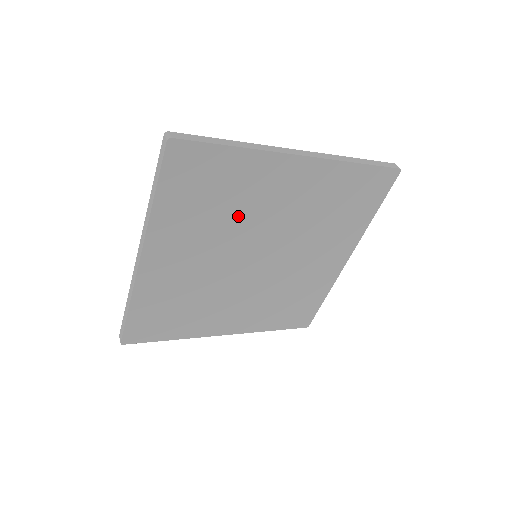
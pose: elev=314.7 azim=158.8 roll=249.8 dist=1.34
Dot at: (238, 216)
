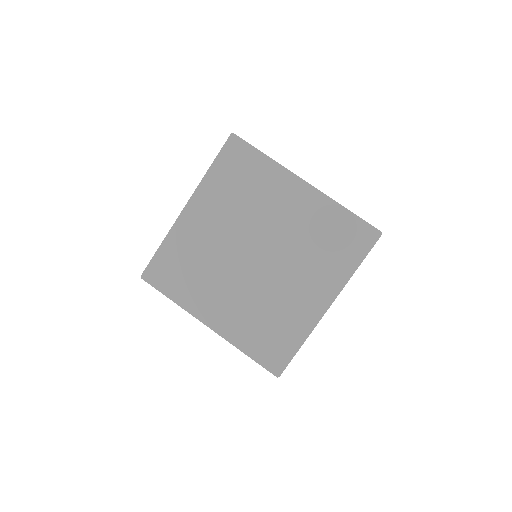
Dot at: (253, 207)
